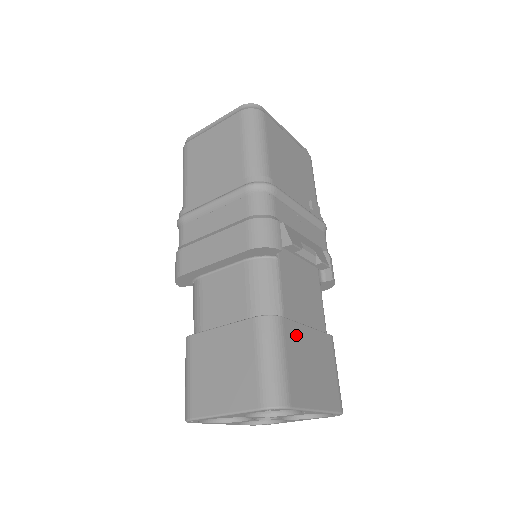
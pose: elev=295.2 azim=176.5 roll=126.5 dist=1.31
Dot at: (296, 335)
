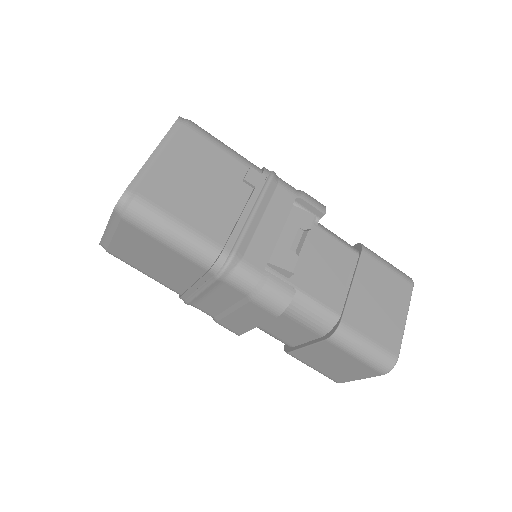
Dot at: (356, 310)
